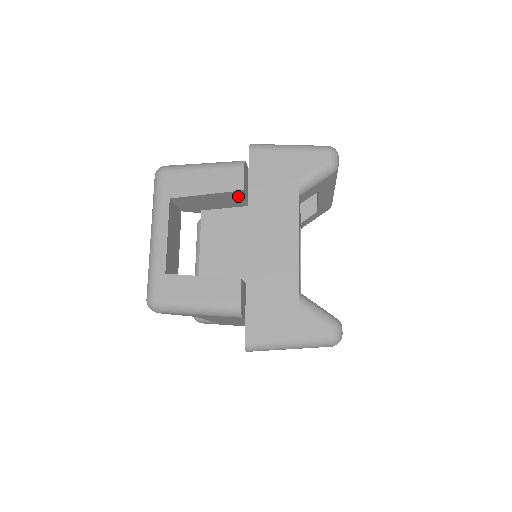
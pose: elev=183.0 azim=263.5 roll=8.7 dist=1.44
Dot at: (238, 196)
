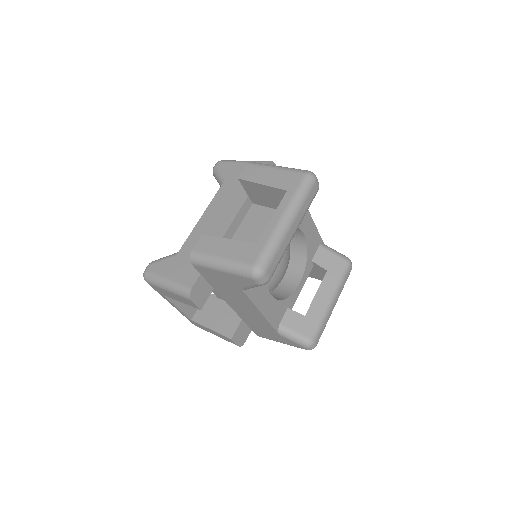
Dot at: occluded
